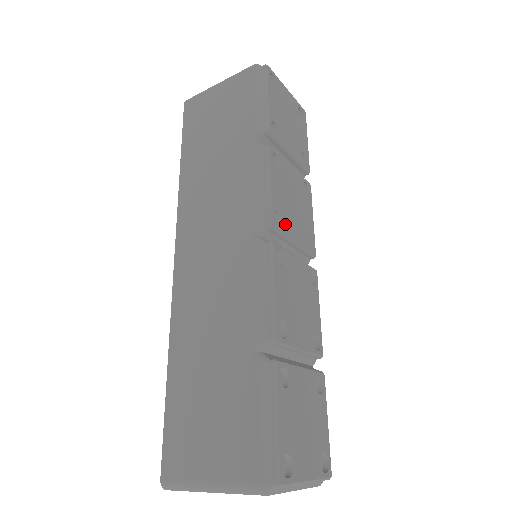
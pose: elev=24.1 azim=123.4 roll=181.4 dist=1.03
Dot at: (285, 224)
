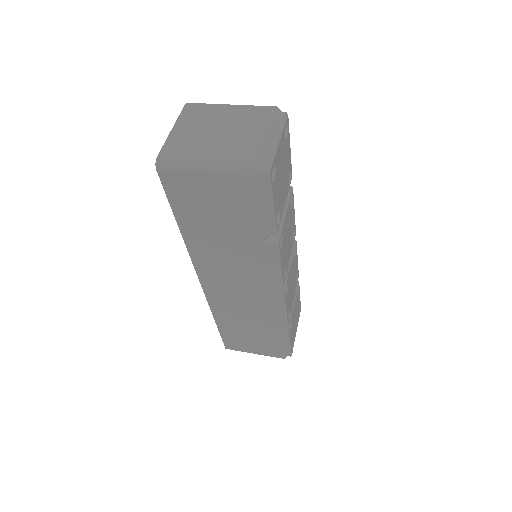
Dot at: (286, 266)
